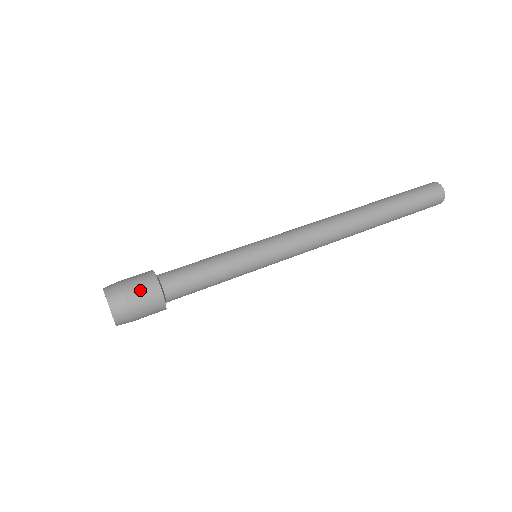
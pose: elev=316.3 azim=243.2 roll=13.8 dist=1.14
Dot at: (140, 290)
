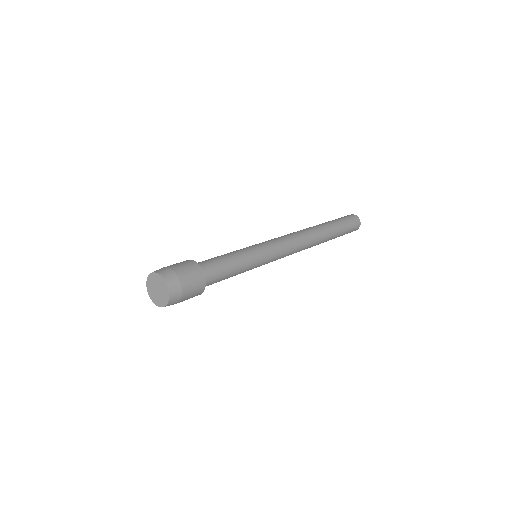
Dot at: (185, 268)
